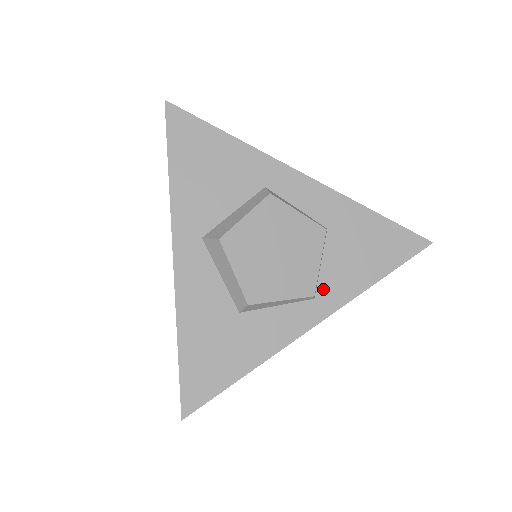
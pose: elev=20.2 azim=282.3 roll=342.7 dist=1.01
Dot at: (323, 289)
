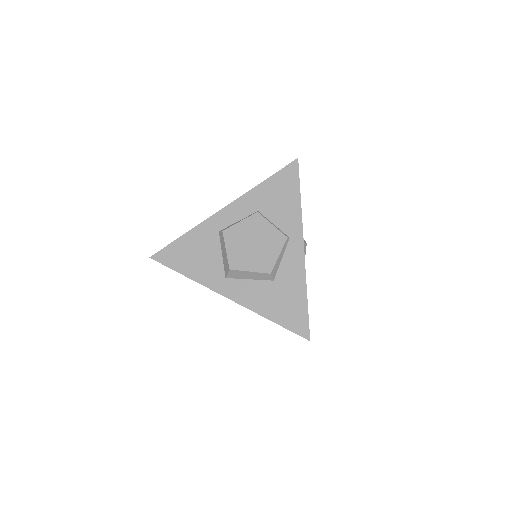
Dot at: (287, 231)
